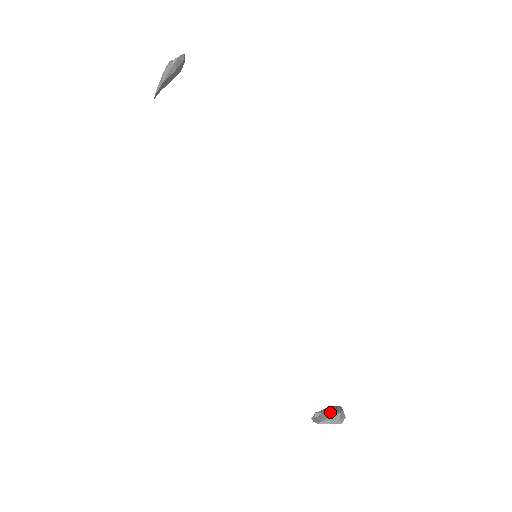
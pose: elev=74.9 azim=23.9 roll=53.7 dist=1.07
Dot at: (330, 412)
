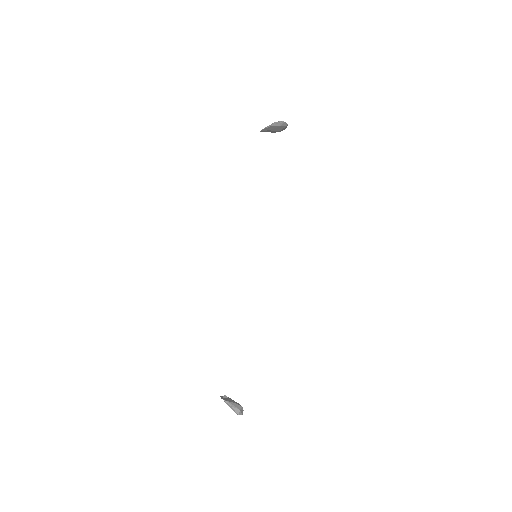
Dot at: occluded
